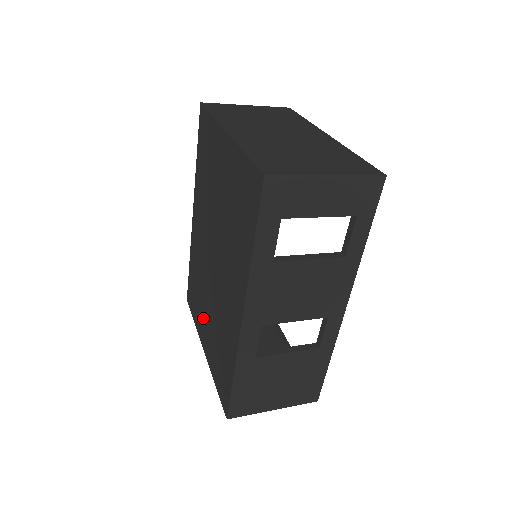
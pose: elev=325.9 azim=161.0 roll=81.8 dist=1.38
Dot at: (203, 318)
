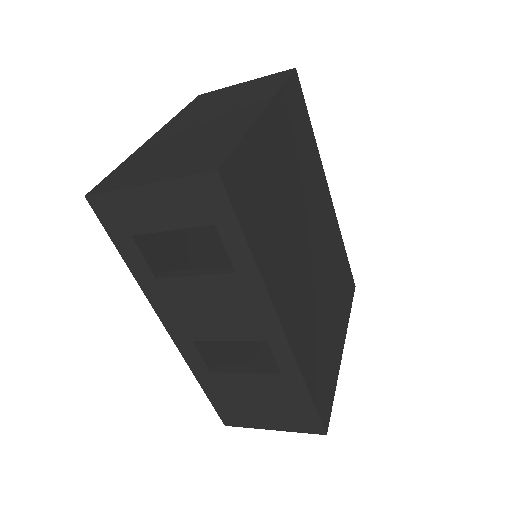
Dot at: occluded
